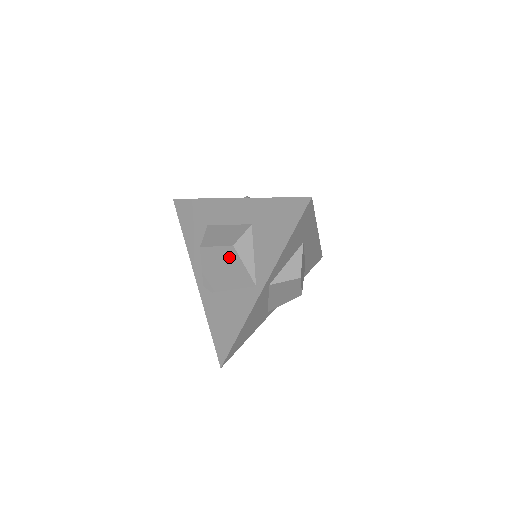
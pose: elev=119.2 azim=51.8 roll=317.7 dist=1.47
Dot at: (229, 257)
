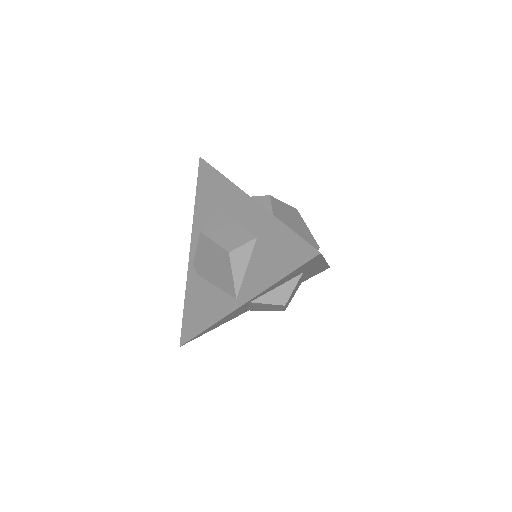
Dot at: (222, 259)
